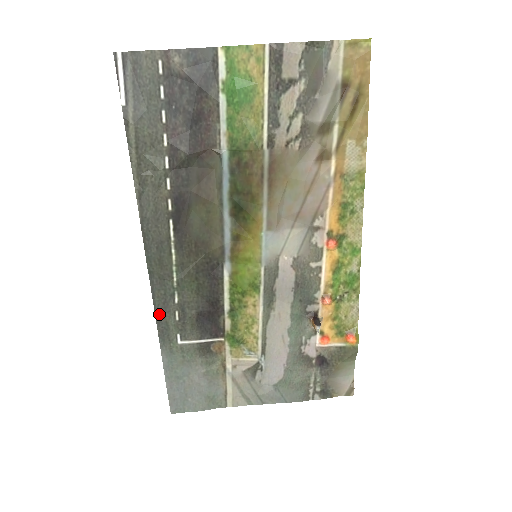
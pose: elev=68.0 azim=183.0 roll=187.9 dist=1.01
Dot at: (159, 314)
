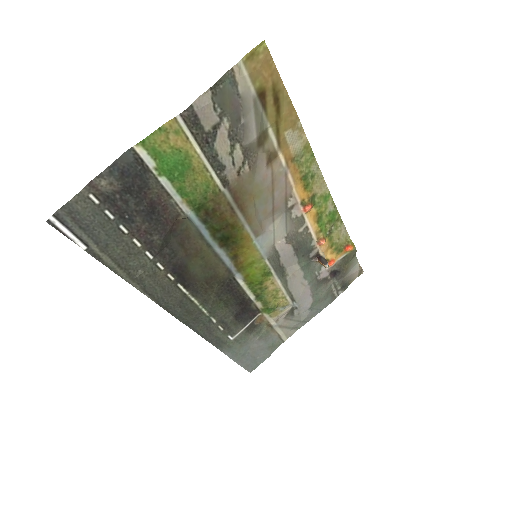
Dot at: (208, 337)
